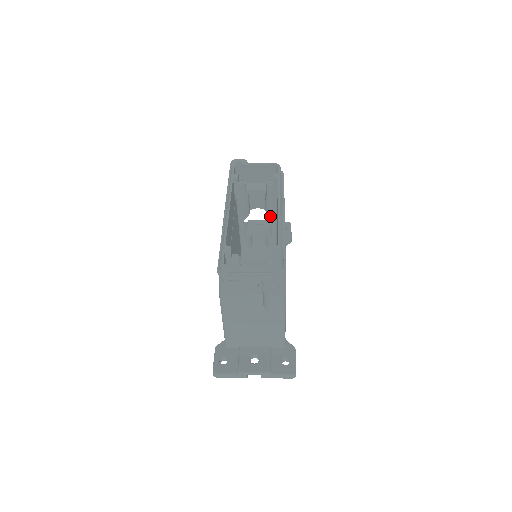
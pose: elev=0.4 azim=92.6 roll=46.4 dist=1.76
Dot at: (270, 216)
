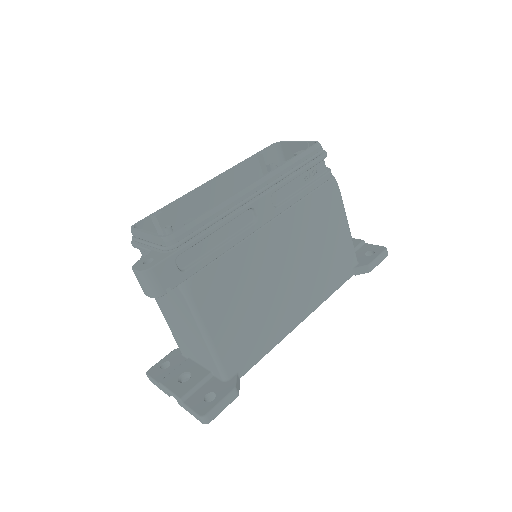
Dot at: occluded
